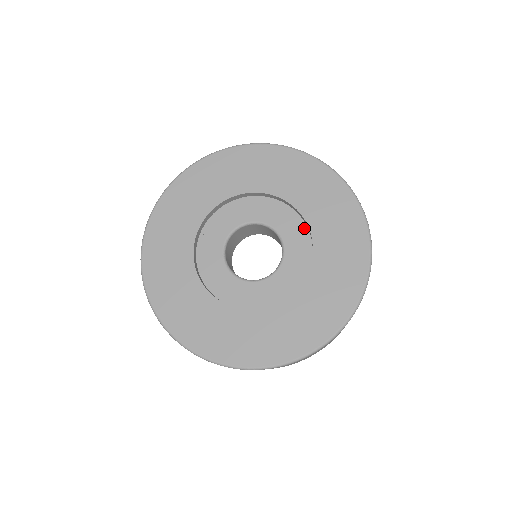
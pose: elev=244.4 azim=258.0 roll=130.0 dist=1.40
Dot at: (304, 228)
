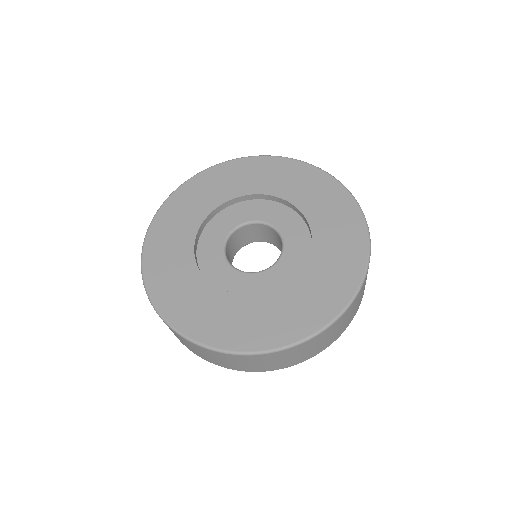
Dot at: (294, 214)
